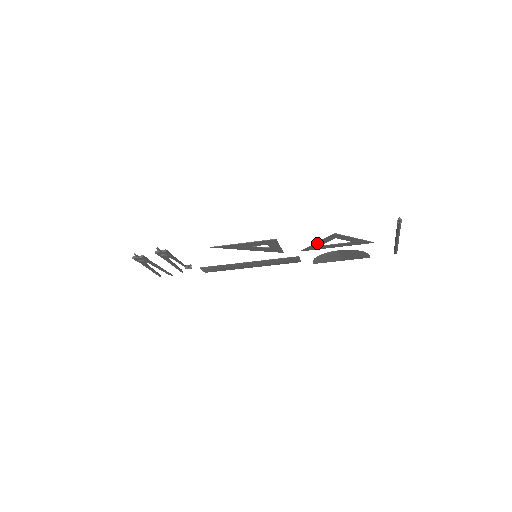
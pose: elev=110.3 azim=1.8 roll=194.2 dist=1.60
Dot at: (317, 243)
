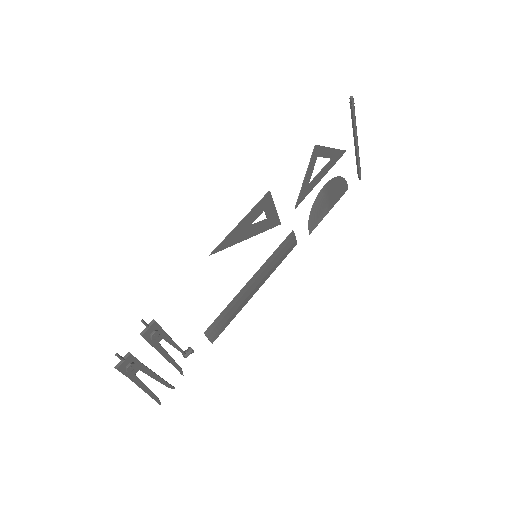
Dot at: (305, 179)
